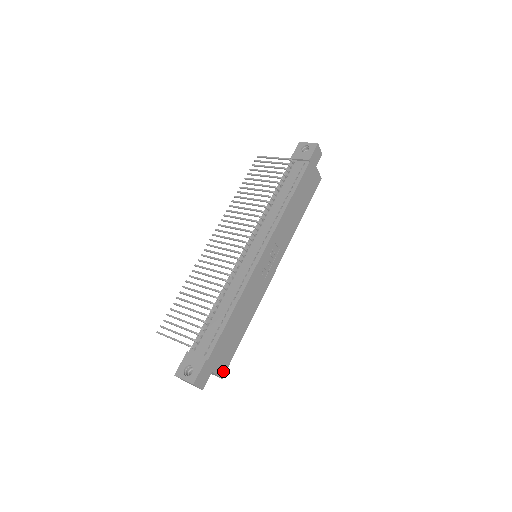
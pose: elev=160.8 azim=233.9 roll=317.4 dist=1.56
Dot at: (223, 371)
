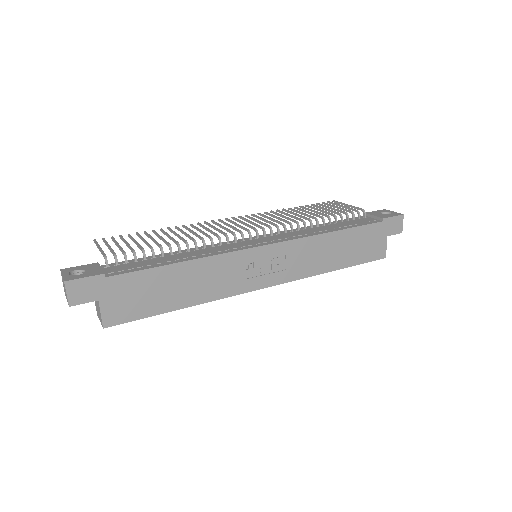
Dot at: (112, 320)
